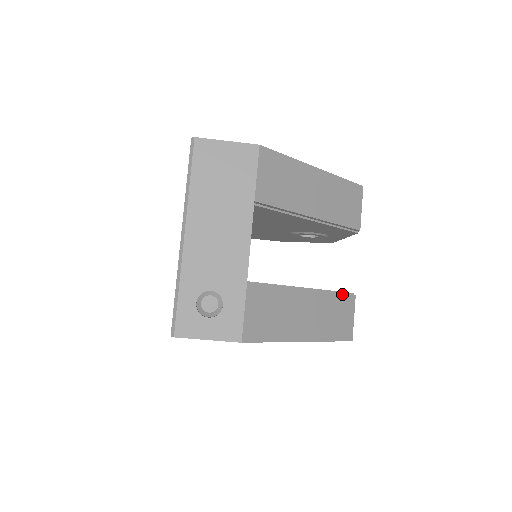
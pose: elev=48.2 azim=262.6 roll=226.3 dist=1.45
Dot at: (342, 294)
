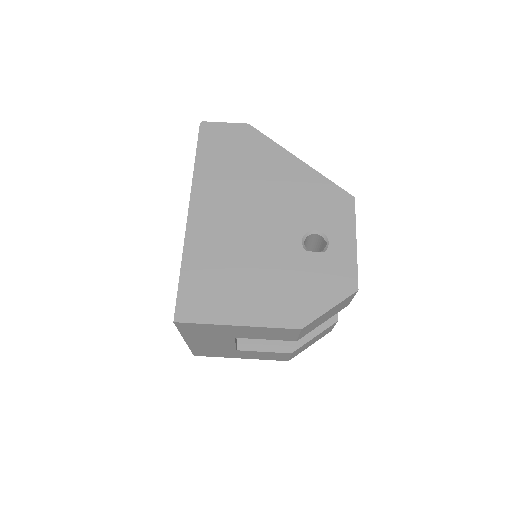
Dot at: occluded
